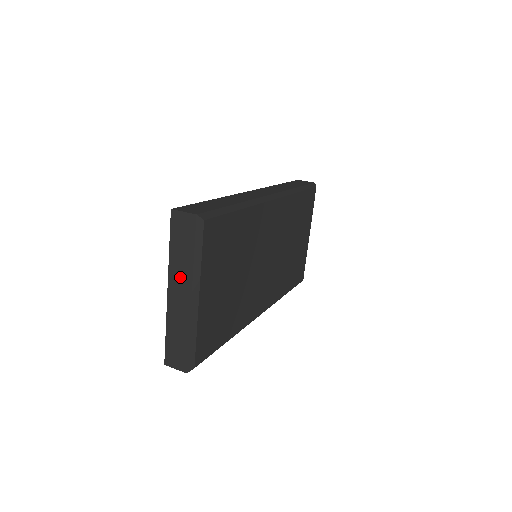
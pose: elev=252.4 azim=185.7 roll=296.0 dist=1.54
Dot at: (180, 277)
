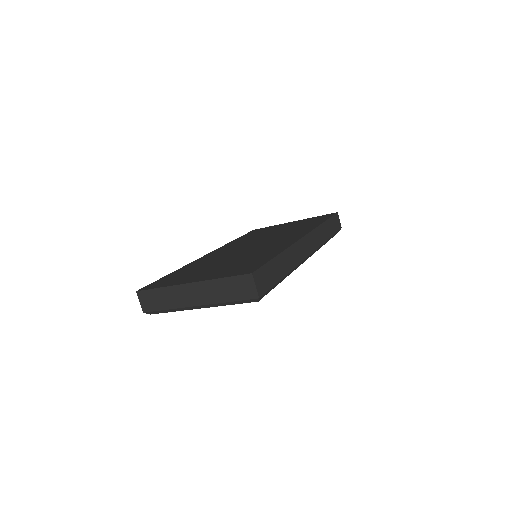
Dot at: (206, 293)
